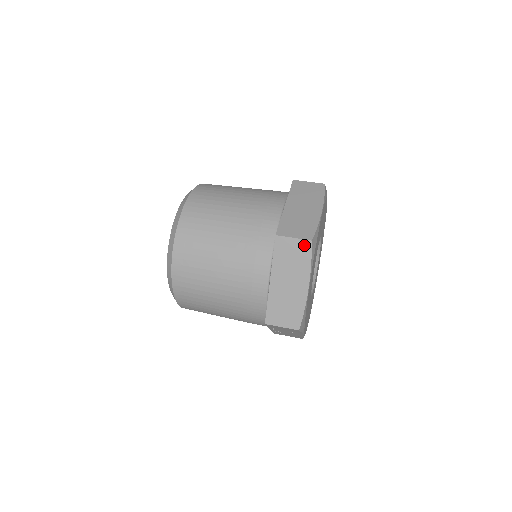
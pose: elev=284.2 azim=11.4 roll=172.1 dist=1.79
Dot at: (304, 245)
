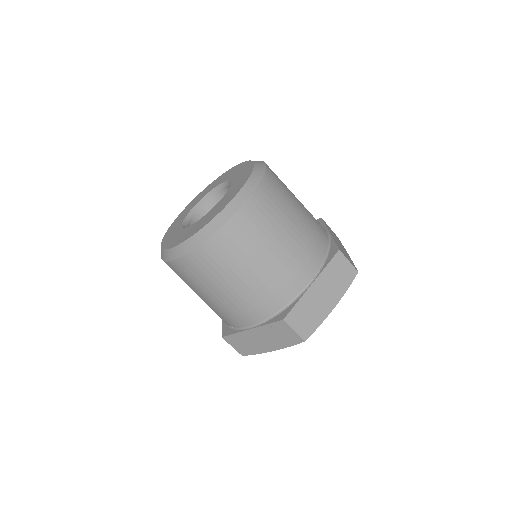
Dot at: (352, 272)
